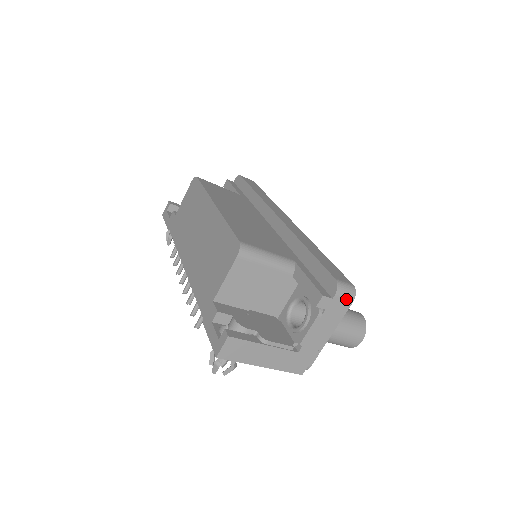
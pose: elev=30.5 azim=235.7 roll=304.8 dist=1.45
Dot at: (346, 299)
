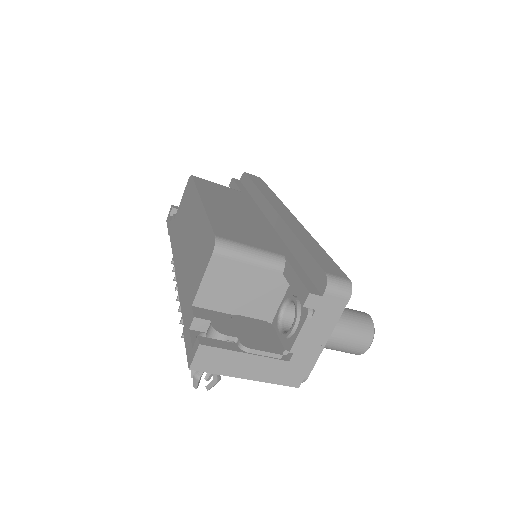
Dot at: (340, 296)
